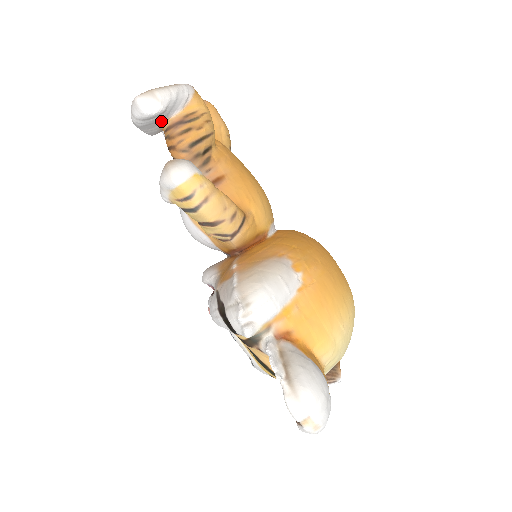
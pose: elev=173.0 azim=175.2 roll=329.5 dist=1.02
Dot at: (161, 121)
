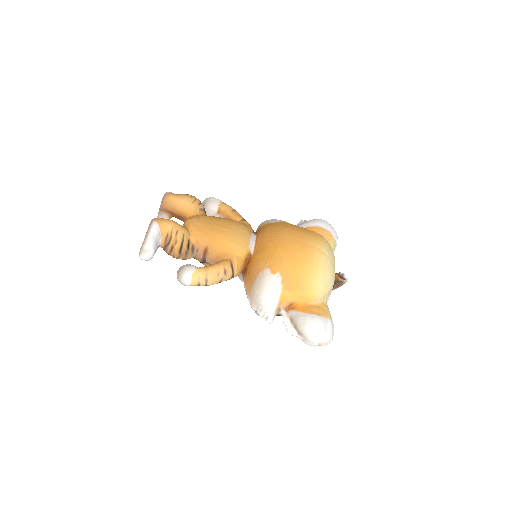
Dot at: occluded
